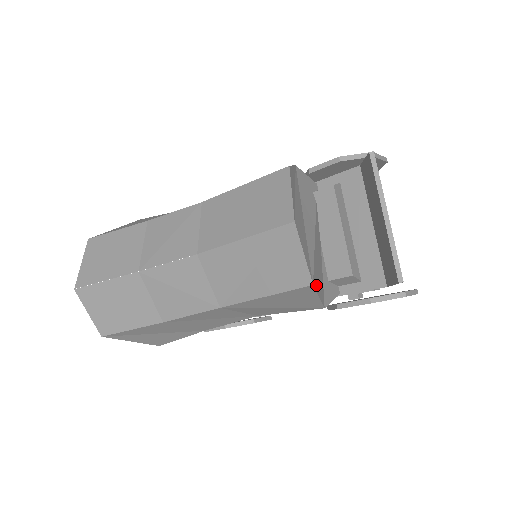
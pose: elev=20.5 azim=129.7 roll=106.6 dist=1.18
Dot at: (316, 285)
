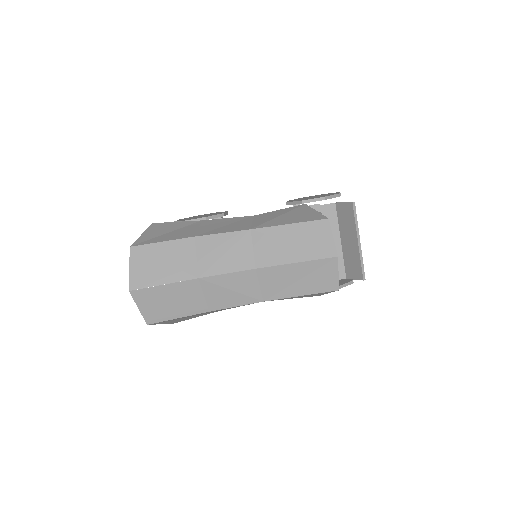
Dot at: occluded
